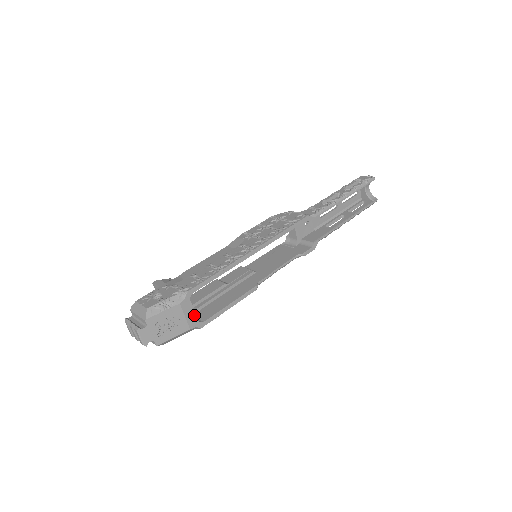
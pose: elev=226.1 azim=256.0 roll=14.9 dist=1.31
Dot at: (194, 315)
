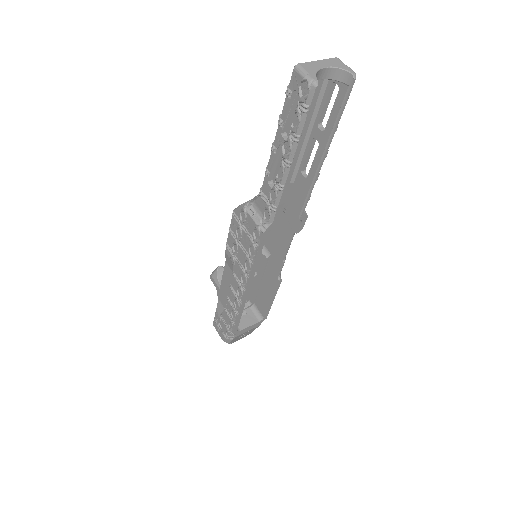
Dot at: (253, 325)
